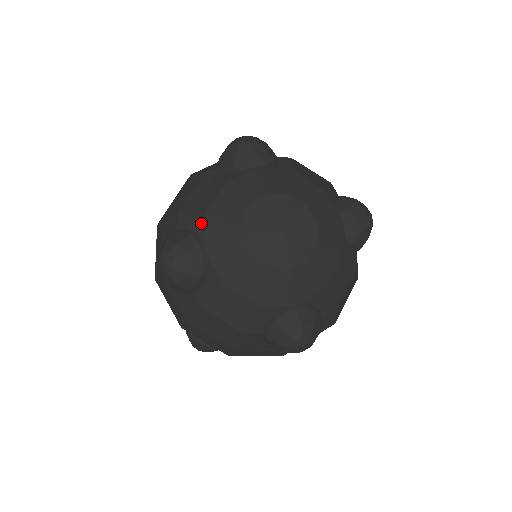
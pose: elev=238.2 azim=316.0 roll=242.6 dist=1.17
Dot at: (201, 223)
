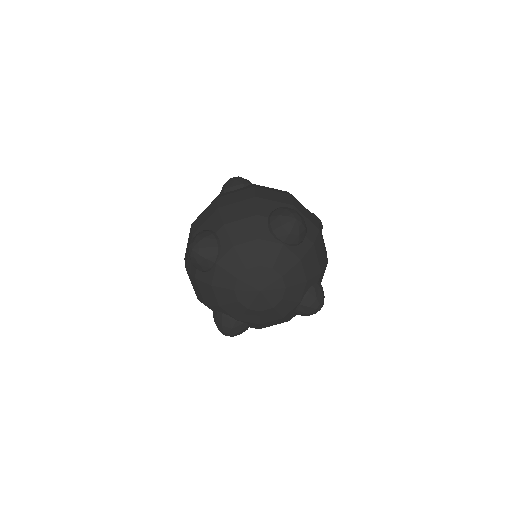
Dot at: (227, 248)
